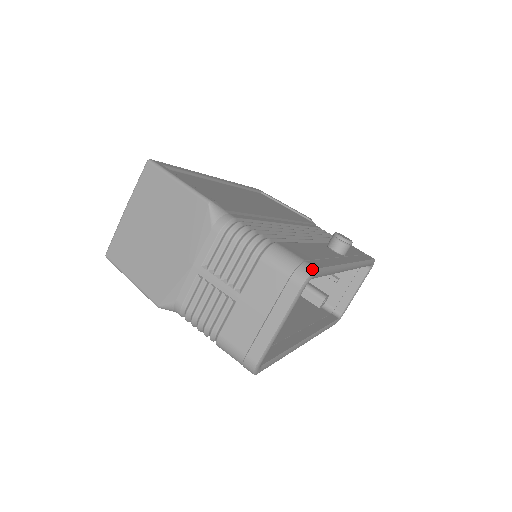
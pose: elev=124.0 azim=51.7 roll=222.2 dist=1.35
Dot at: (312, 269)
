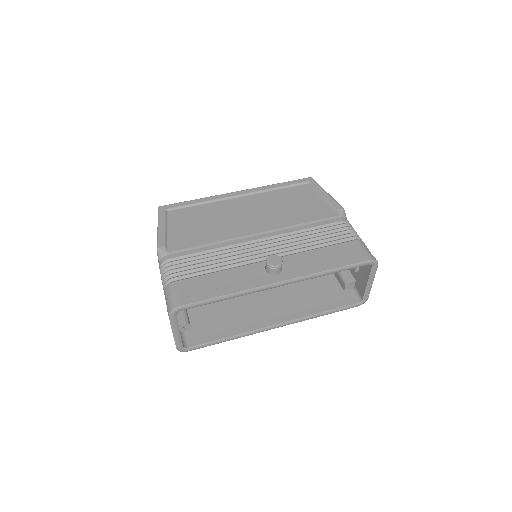
Dot at: (174, 307)
